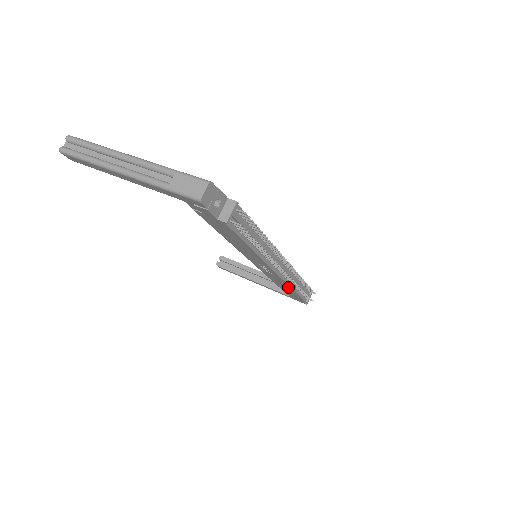
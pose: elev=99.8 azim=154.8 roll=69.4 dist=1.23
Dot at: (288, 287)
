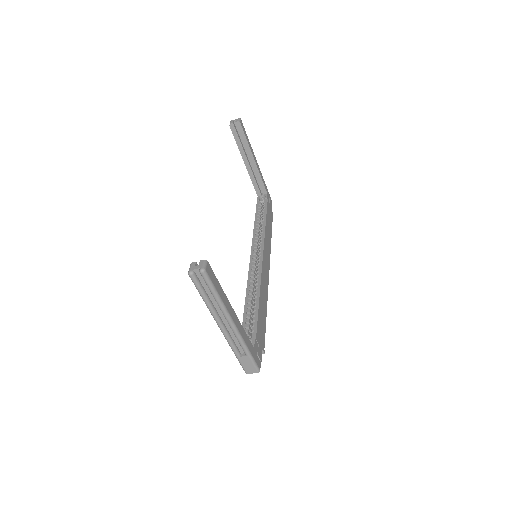
Dot at: occluded
